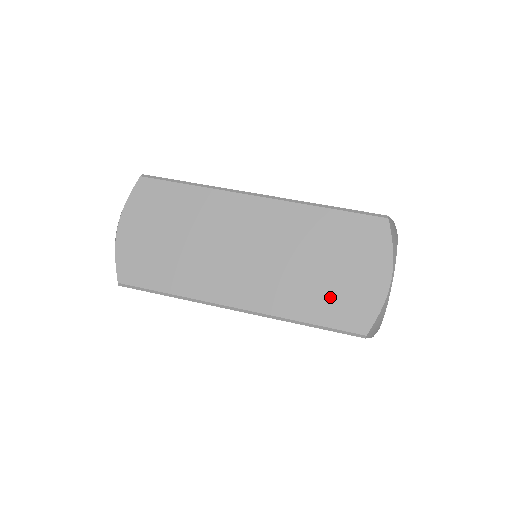
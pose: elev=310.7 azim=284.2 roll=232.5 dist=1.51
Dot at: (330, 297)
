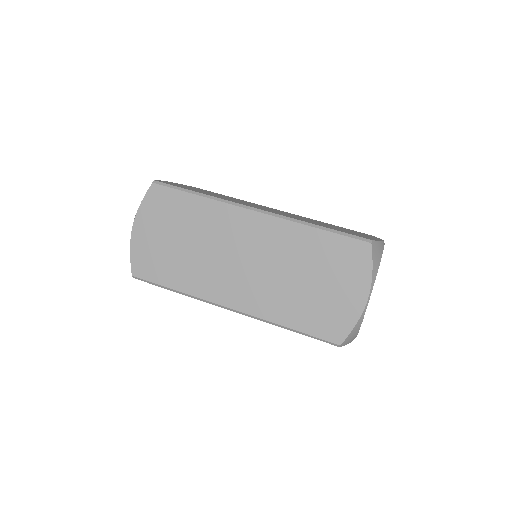
Dot at: (312, 308)
